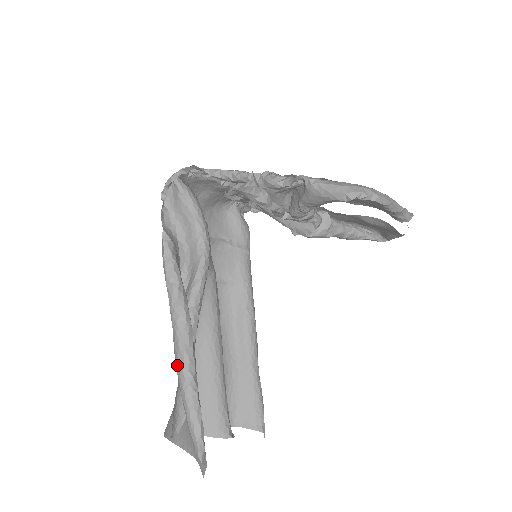
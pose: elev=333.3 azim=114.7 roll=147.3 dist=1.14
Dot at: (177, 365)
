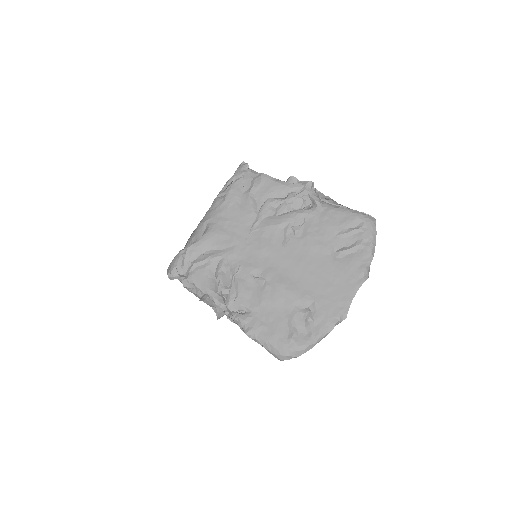
Dot at: occluded
